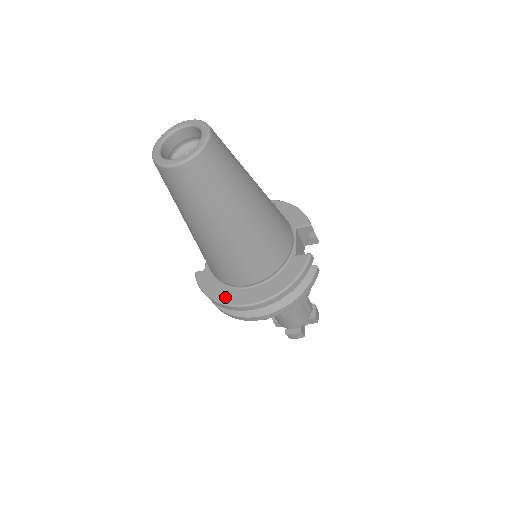
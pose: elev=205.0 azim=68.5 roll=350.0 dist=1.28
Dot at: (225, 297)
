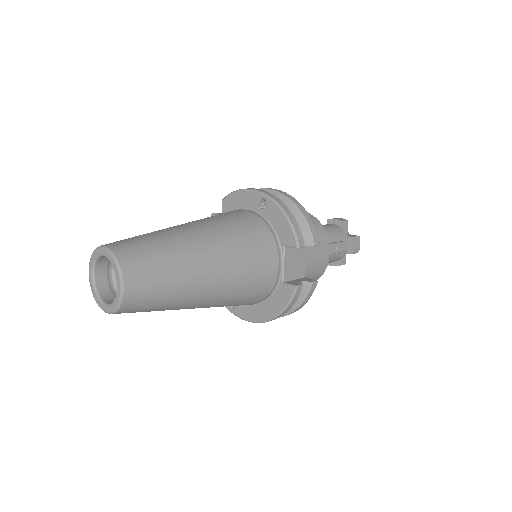
Dot at: occluded
